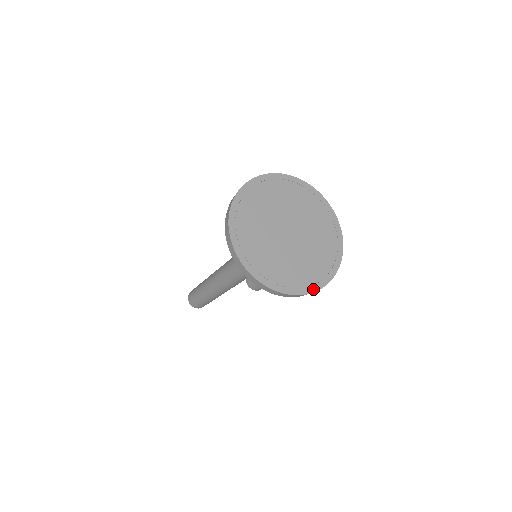
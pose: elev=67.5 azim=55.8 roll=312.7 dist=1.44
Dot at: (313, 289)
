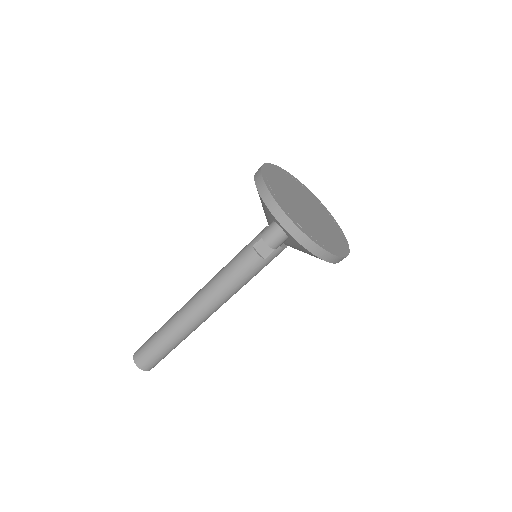
Dot at: (329, 251)
